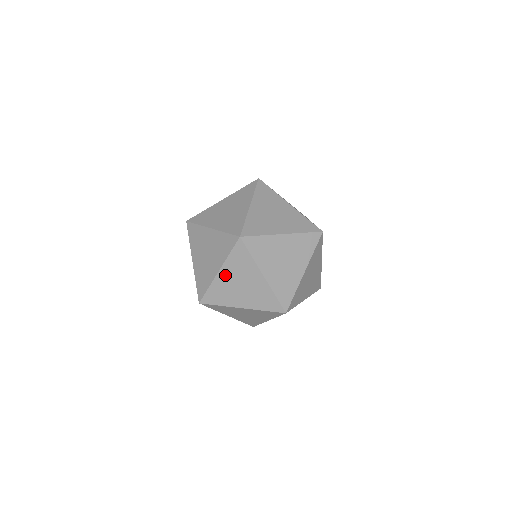
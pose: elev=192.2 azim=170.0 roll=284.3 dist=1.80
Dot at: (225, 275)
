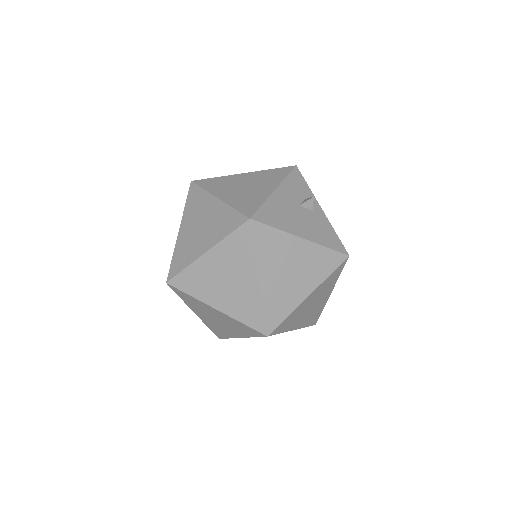
Dot at: (200, 315)
